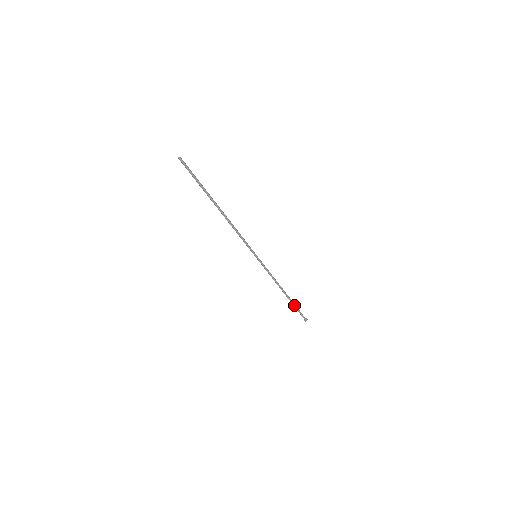
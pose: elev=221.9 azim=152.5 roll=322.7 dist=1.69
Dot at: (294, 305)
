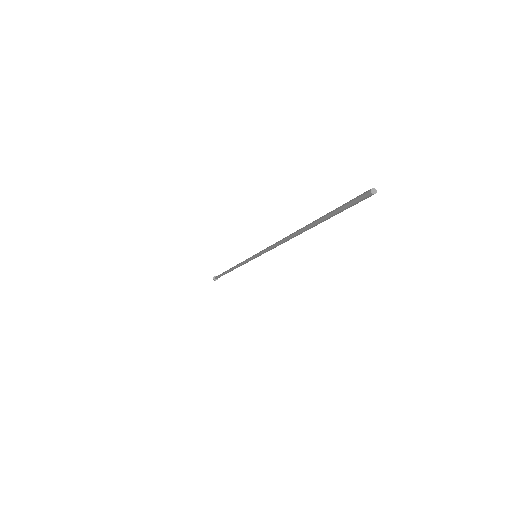
Dot at: (223, 274)
